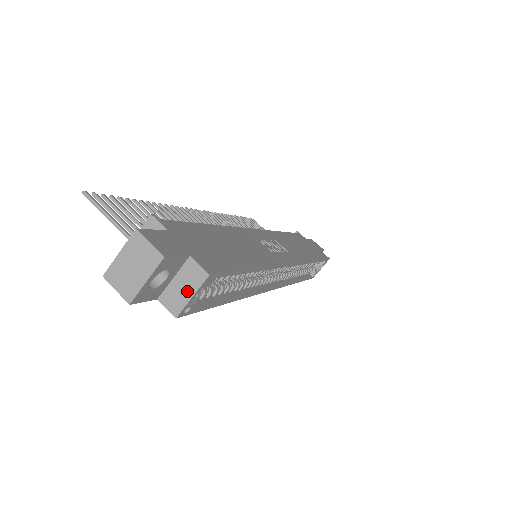
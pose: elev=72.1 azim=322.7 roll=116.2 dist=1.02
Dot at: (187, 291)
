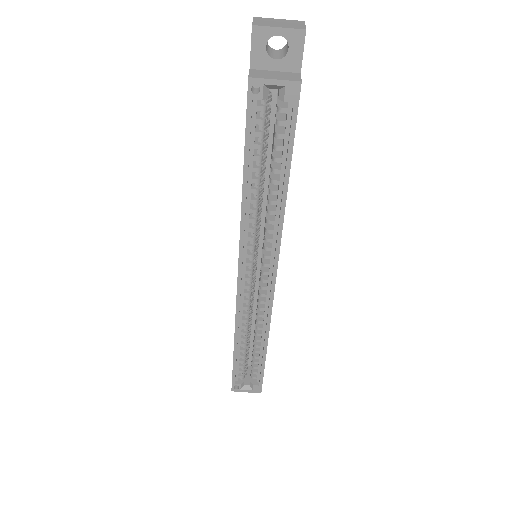
Dot at: (276, 77)
